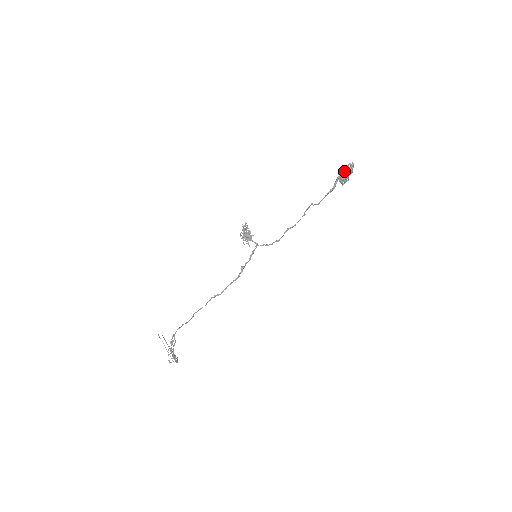
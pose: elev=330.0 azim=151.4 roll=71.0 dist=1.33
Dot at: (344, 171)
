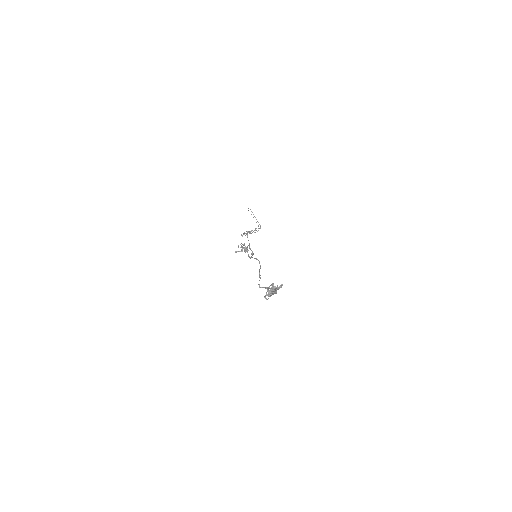
Dot at: (265, 295)
